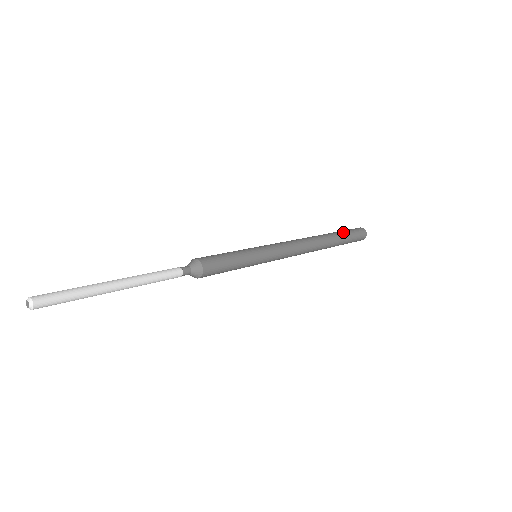
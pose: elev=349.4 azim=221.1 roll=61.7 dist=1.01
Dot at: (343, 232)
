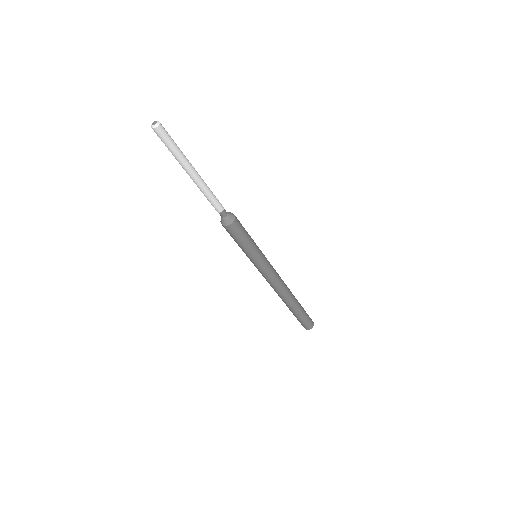
Dot at: occluded
